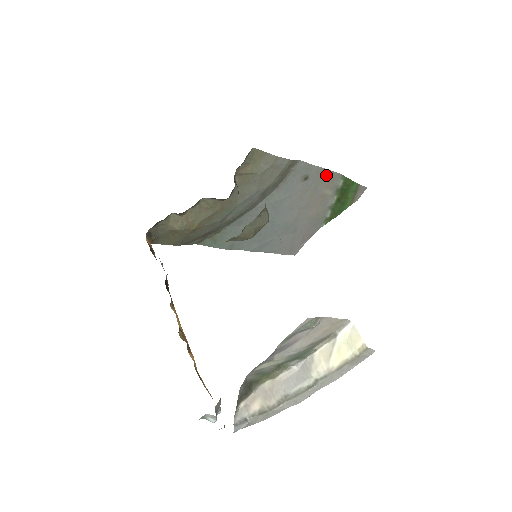
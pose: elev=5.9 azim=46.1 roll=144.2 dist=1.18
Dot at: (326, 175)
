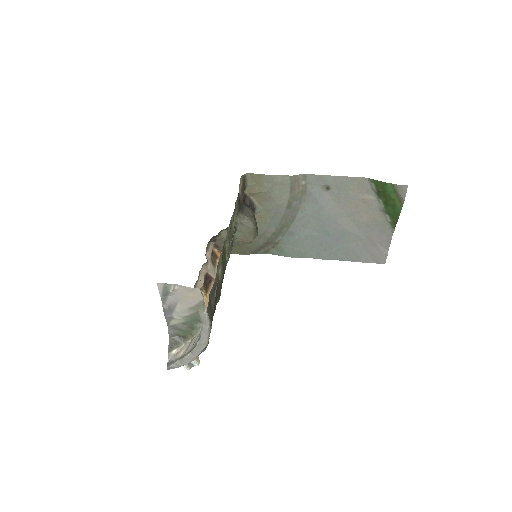
Dot at: (349, 182)
